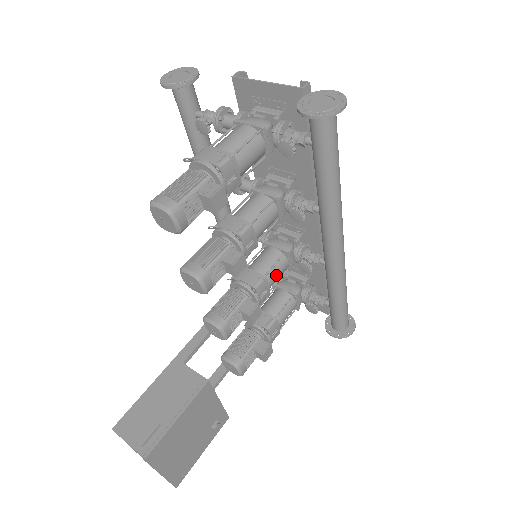
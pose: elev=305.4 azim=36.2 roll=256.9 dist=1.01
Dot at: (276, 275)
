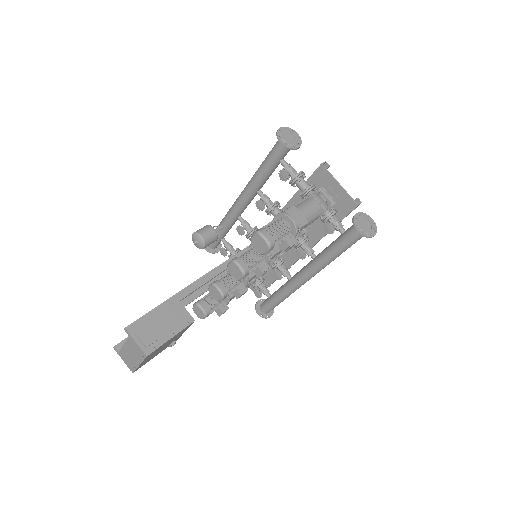
Dot at: occluded
